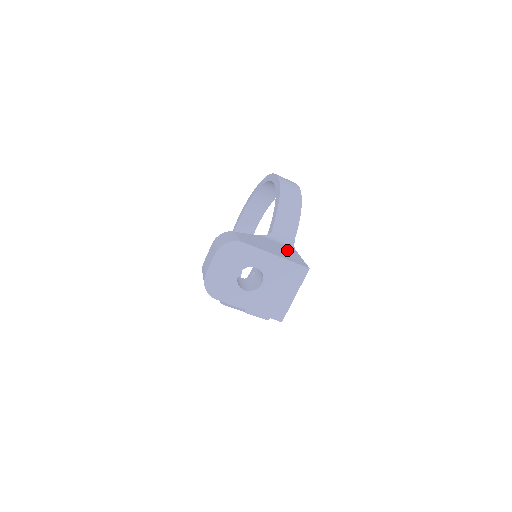
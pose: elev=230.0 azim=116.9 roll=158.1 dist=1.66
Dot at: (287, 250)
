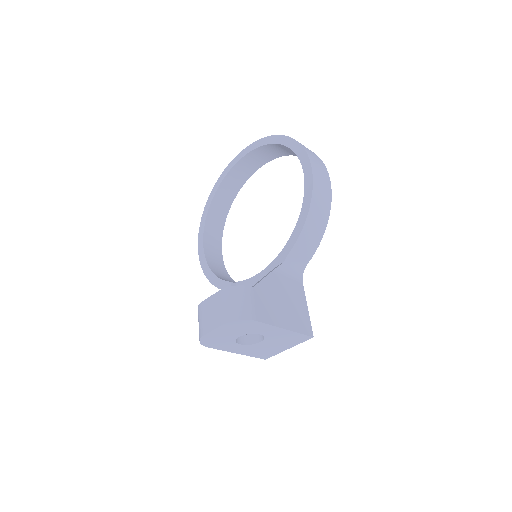
Dot at: (296, 296)
